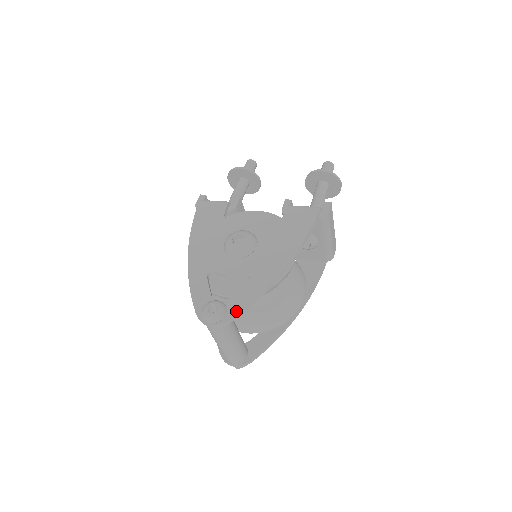
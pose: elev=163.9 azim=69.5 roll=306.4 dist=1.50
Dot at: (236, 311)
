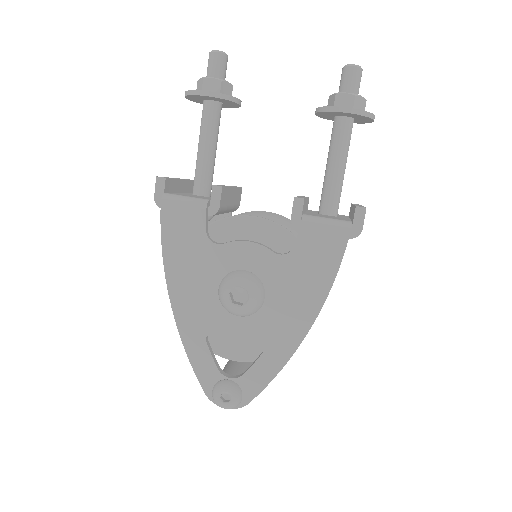
Dot at: (254, 394)
